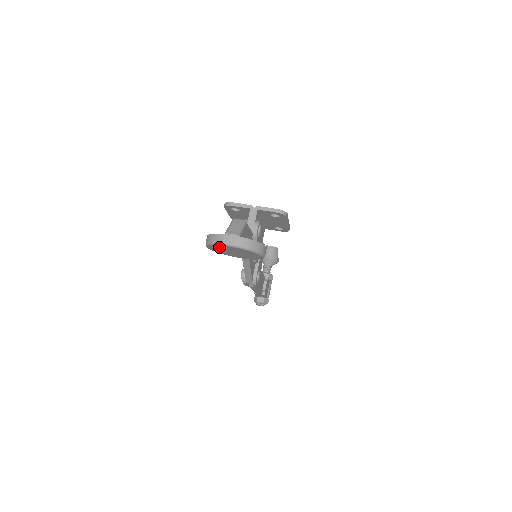
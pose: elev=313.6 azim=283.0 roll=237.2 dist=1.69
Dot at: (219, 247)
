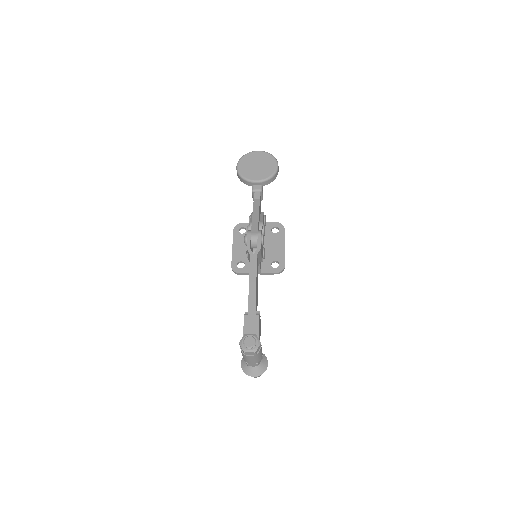
Dot at: (248, 158)
